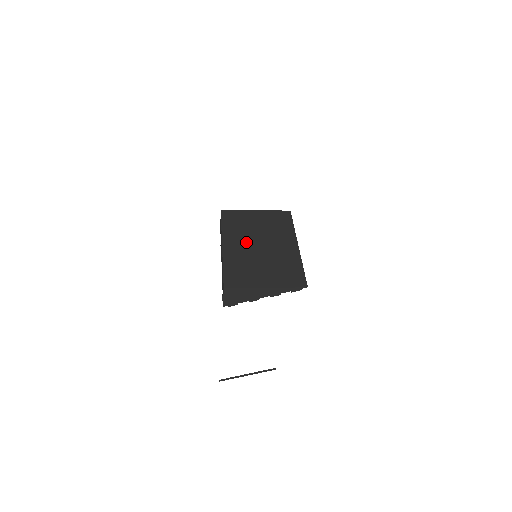
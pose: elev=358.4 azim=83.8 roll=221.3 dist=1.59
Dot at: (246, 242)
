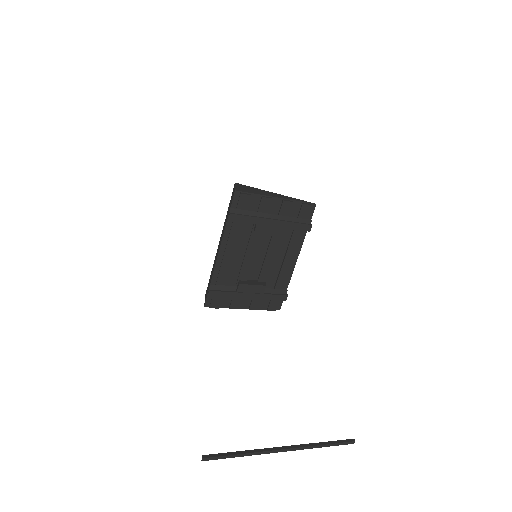
Dot at: occluded
